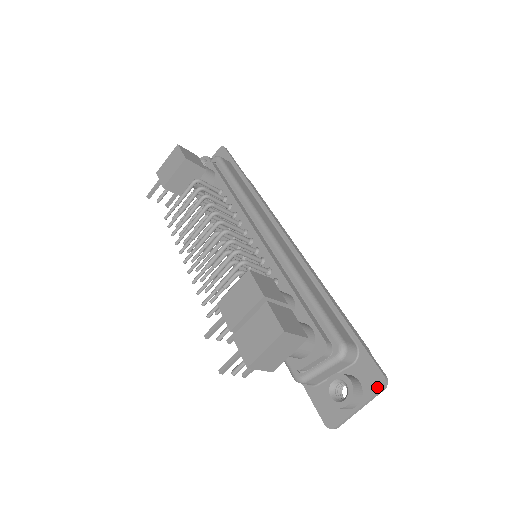
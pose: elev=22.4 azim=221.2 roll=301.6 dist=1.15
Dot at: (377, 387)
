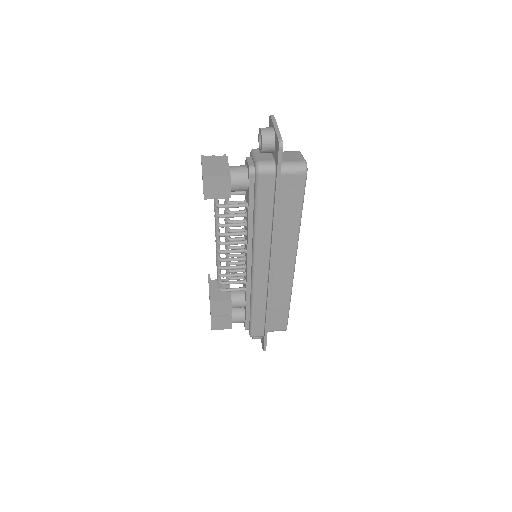
Dot at: (262, 347)
